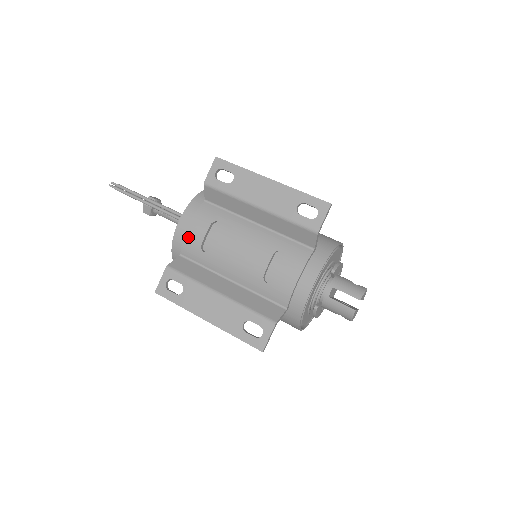
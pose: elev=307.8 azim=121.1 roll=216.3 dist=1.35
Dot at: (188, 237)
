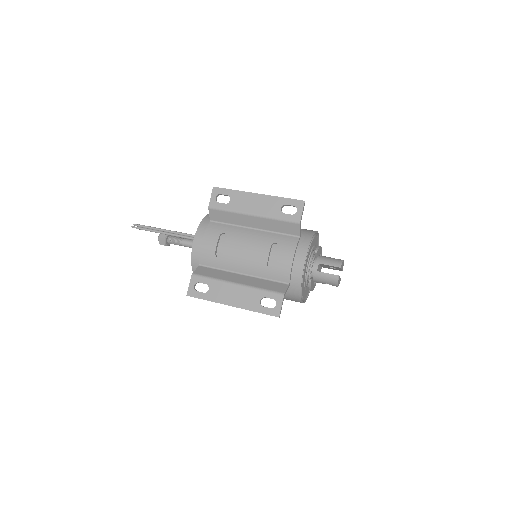
Dot at: (204, 249)
